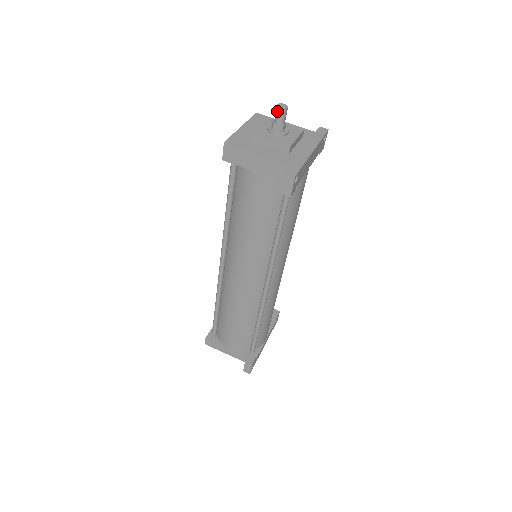
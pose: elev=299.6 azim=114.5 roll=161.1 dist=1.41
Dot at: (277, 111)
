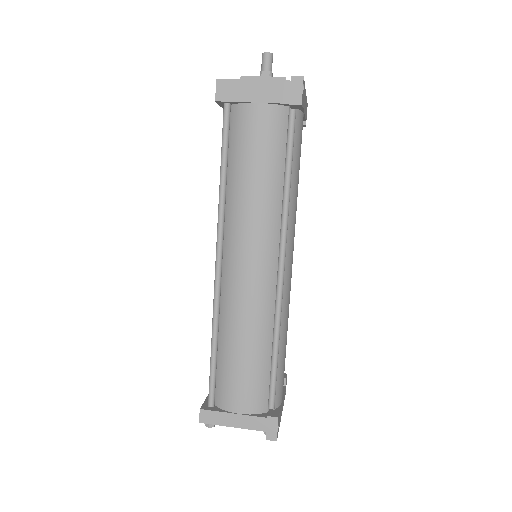
Dot at: (263, 57)
